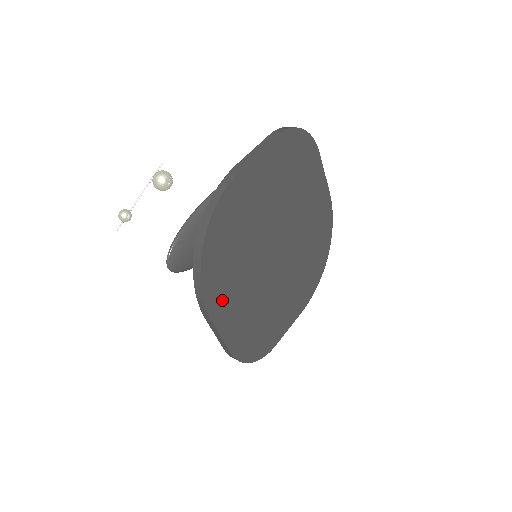
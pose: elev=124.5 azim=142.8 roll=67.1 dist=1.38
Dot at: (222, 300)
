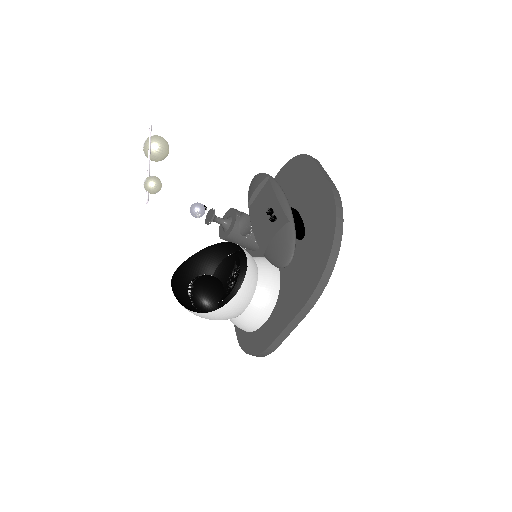
Dot at: occluded
